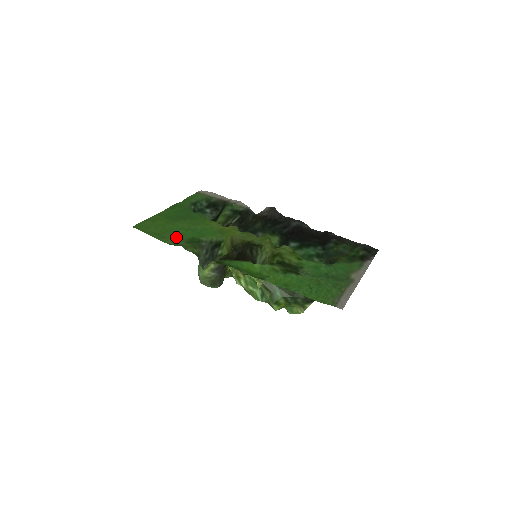
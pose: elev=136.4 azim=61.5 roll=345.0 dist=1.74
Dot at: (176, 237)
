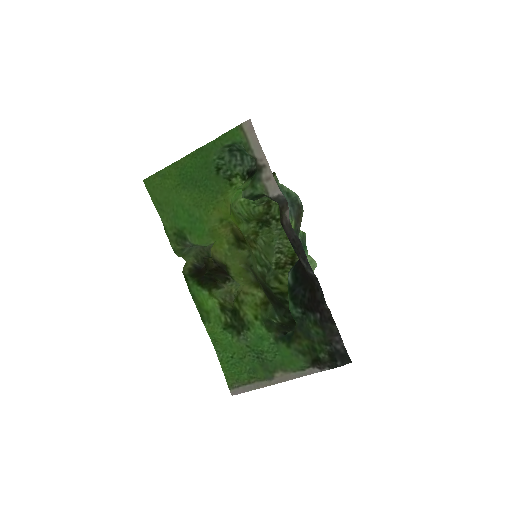
Dot at: (171, 218)
